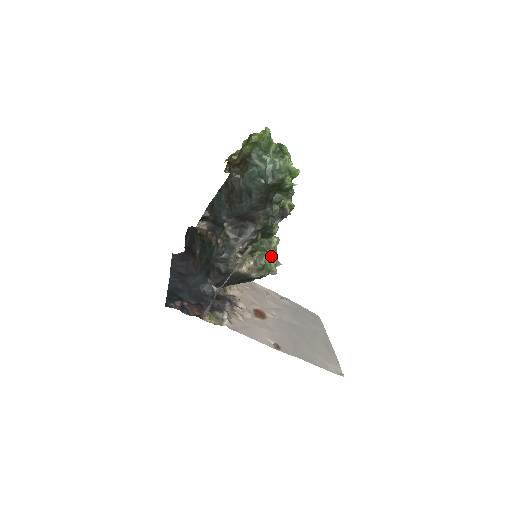
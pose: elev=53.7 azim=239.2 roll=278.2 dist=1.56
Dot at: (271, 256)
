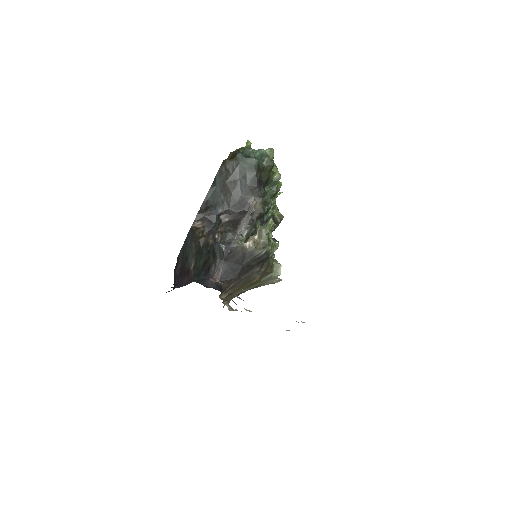
Dot at: (273, 241)
